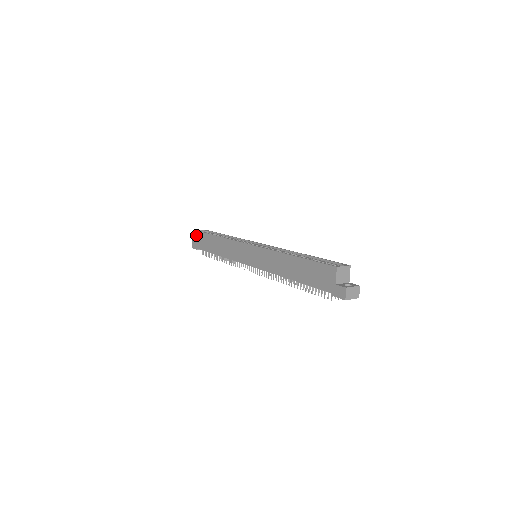
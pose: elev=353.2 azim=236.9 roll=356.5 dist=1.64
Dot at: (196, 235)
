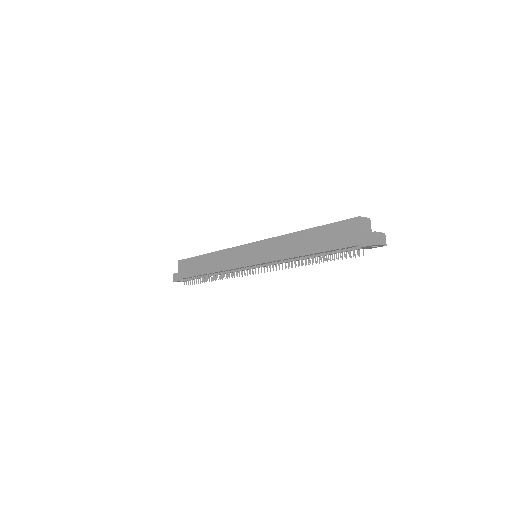
Dot at: (178, 265)
